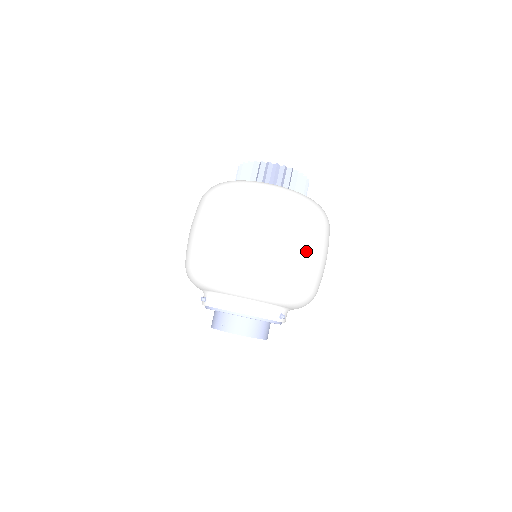
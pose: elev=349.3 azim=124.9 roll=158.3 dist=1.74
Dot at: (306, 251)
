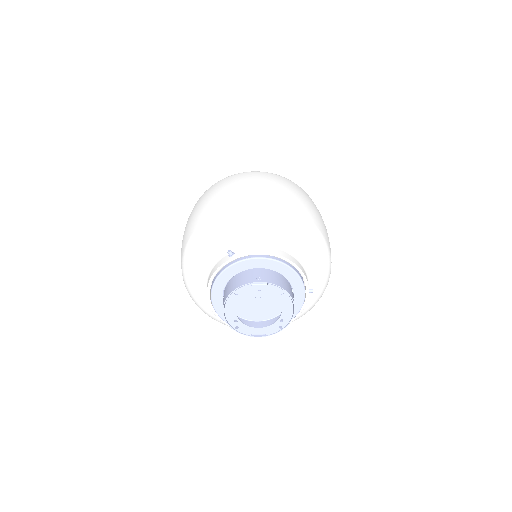
Dot at: occluded
